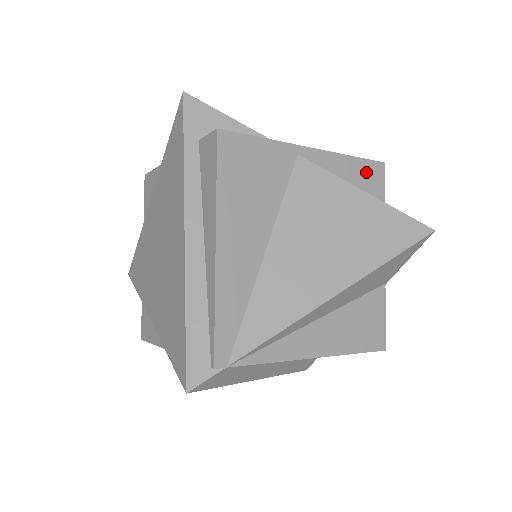
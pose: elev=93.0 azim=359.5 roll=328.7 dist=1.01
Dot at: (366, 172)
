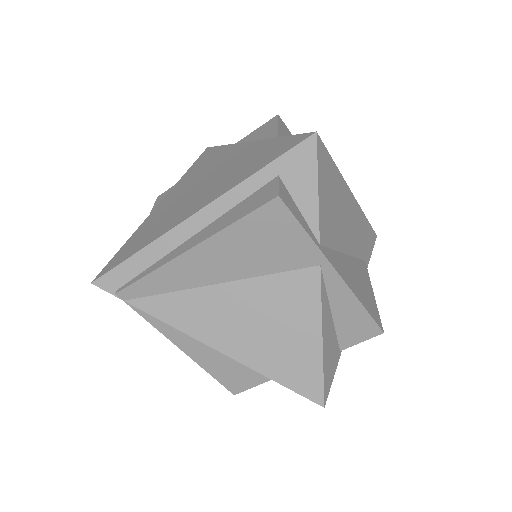
Dot at: (360, 323)
